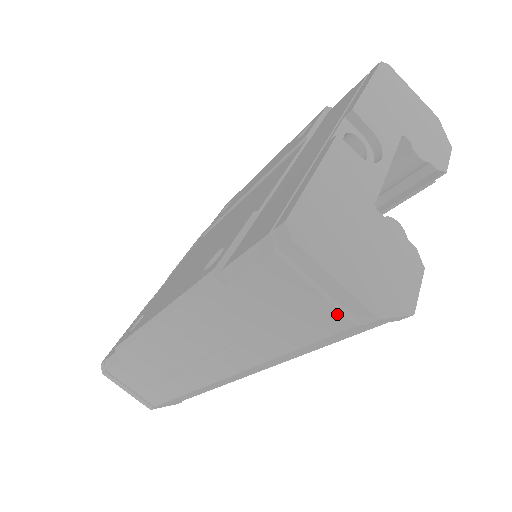
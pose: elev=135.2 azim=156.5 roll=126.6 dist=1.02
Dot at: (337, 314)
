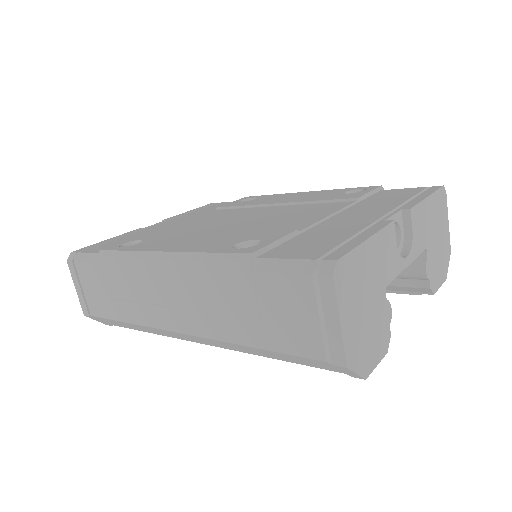
Dot at: (319, 345)
